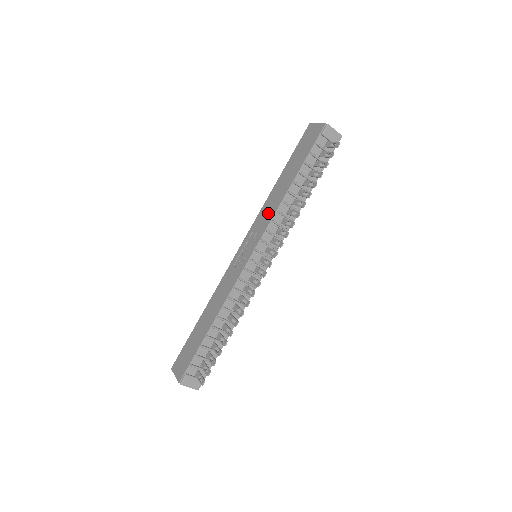
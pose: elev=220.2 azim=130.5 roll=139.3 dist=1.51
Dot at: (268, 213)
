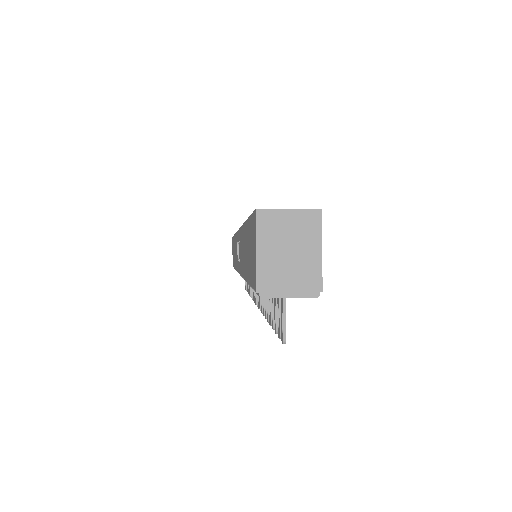
Dot at: (241, 257)
